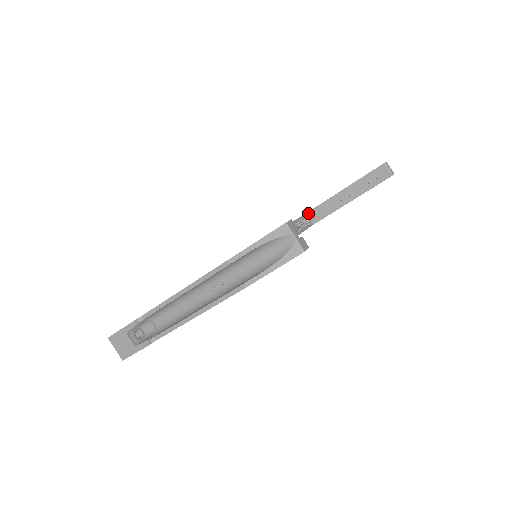
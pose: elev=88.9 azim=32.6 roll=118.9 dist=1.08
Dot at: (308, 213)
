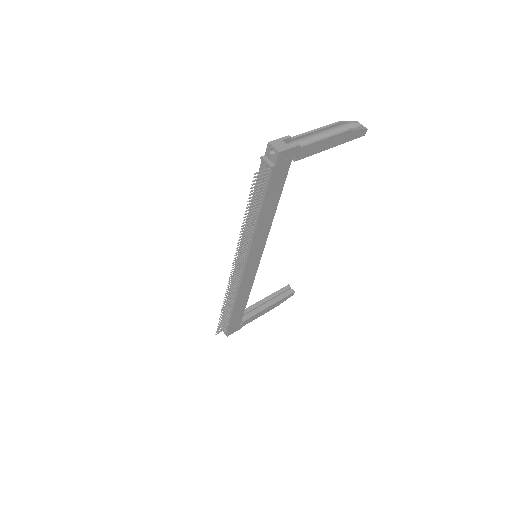
Dot at: occluded
